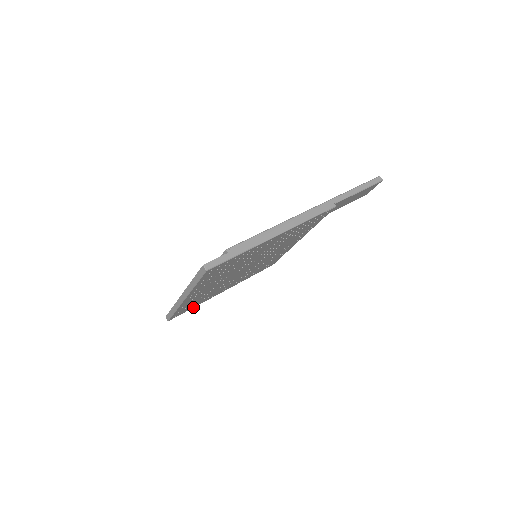
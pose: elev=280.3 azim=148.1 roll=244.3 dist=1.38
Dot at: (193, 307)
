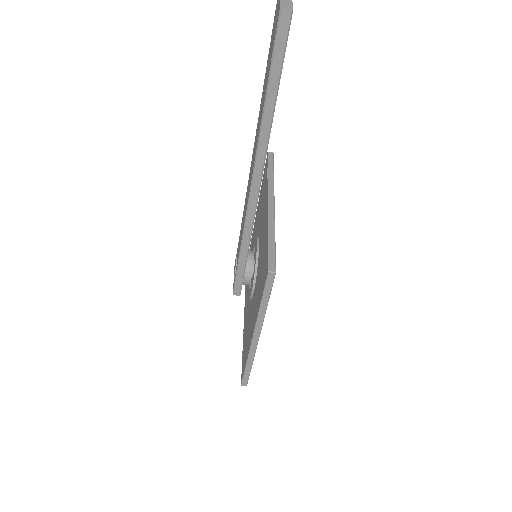
Dot at: occluded
